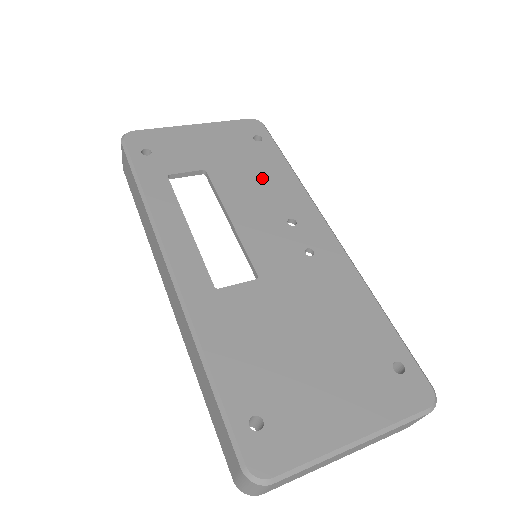
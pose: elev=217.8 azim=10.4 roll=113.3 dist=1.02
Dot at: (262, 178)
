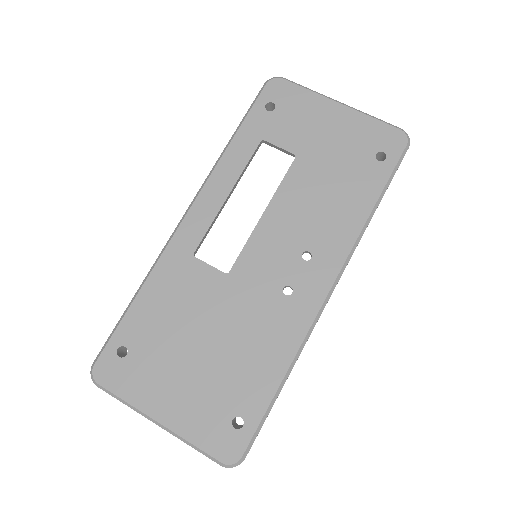
Dot at: (333, 198)
